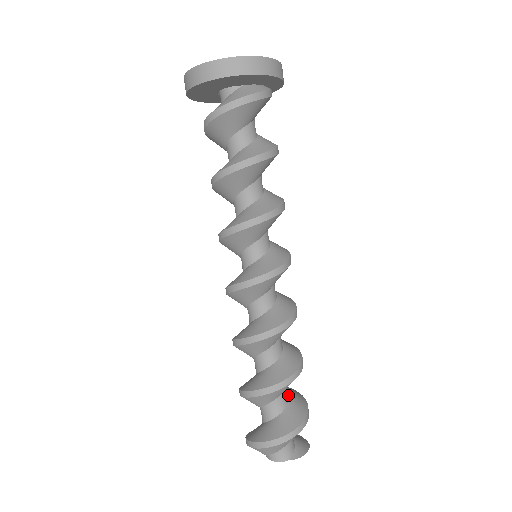
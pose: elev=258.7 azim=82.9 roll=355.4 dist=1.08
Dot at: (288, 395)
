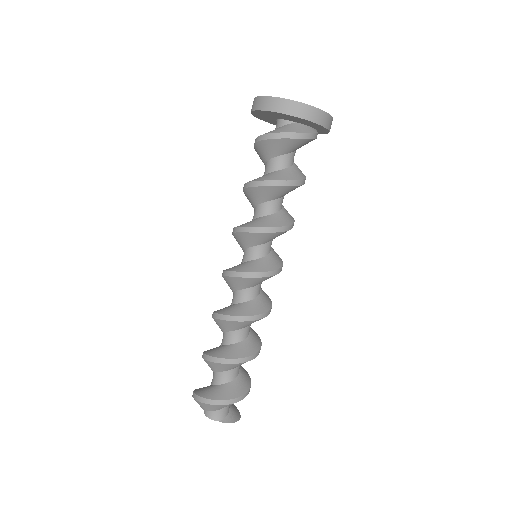
Dot at: (239, 372)
